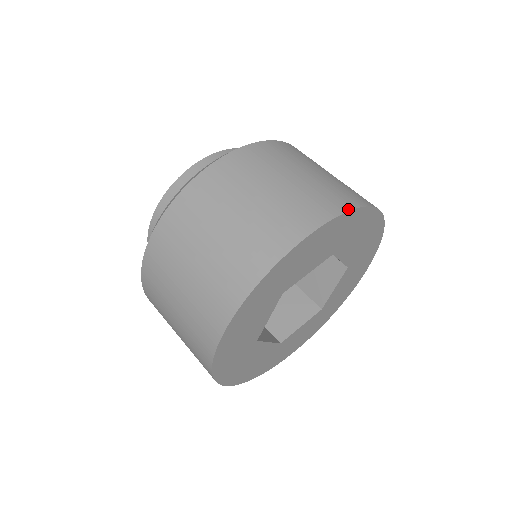
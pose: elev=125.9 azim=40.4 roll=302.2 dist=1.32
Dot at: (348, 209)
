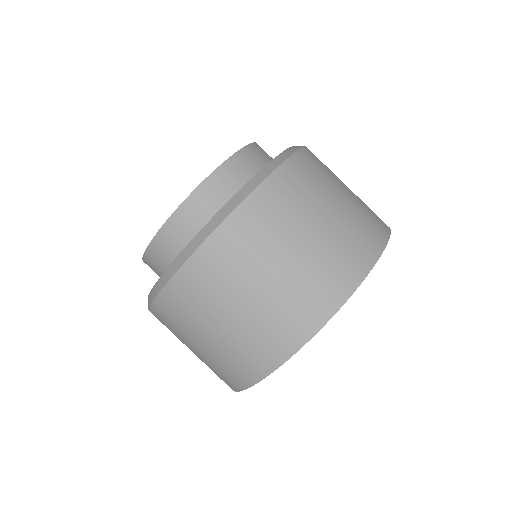
Dot at: (388, 236)
